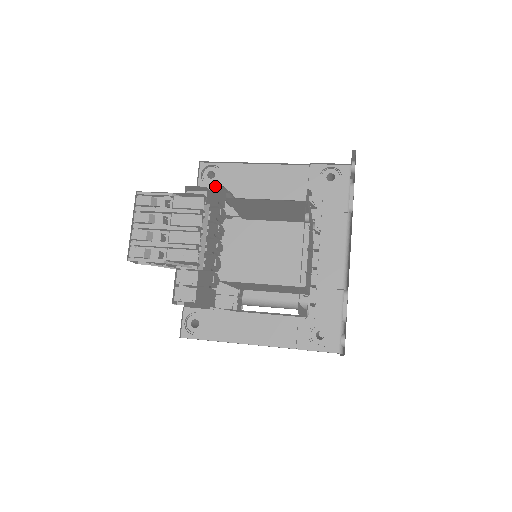
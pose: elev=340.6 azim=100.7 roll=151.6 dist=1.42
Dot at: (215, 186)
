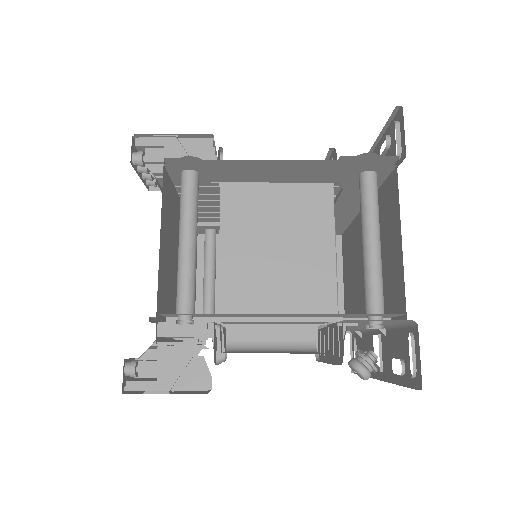
Dot at: (213, 228)
